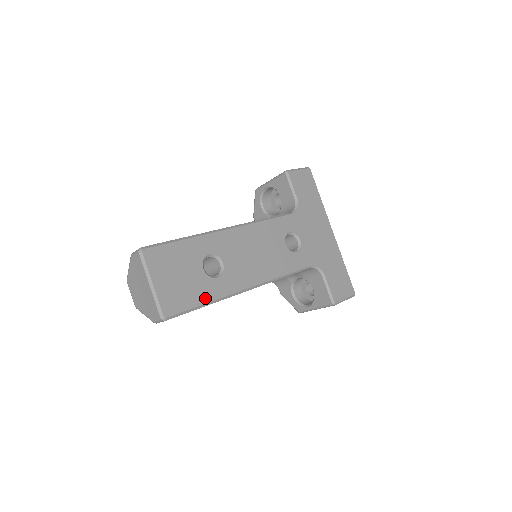
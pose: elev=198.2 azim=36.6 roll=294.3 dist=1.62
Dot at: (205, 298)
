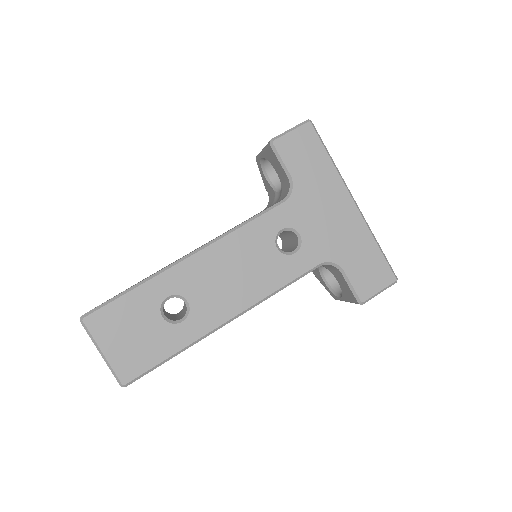
Dot at: (170, 350)
